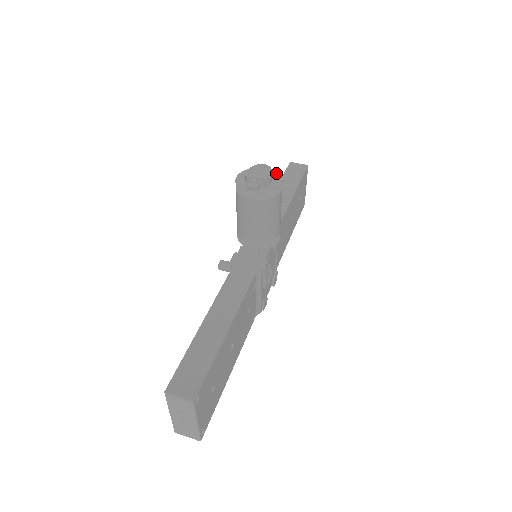
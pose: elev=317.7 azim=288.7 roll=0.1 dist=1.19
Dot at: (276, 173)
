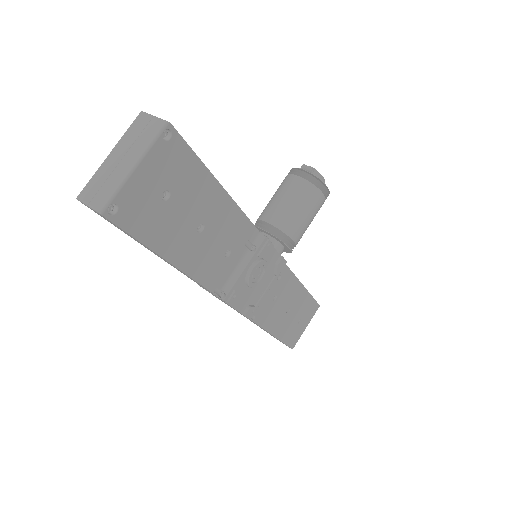
Dot at: occluded
